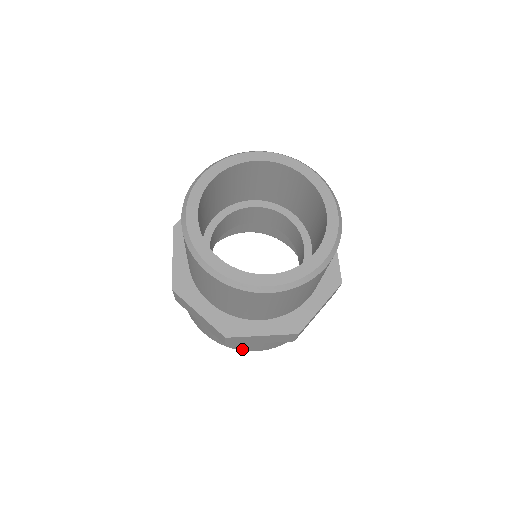
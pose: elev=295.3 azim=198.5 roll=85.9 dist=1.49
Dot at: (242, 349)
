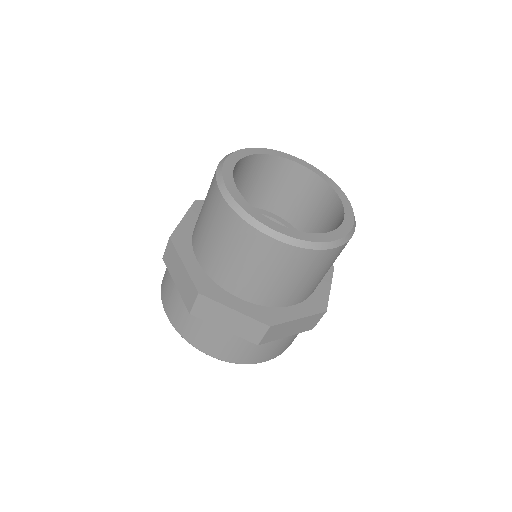
Dot at: (197, 344)
